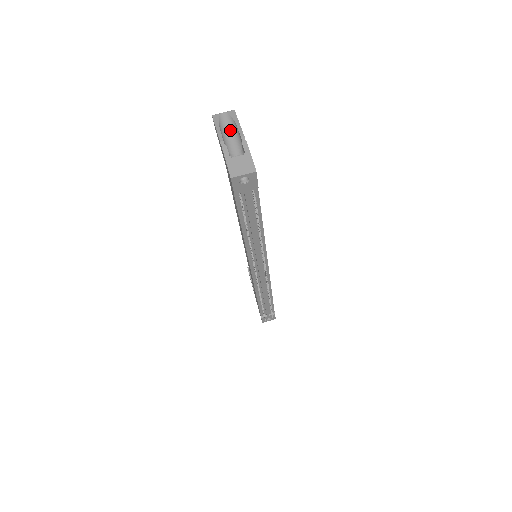
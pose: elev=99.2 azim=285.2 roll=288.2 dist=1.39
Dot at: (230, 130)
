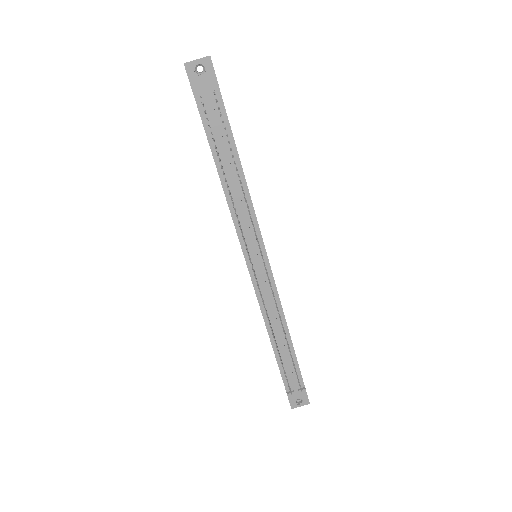
Dot at: occluded
